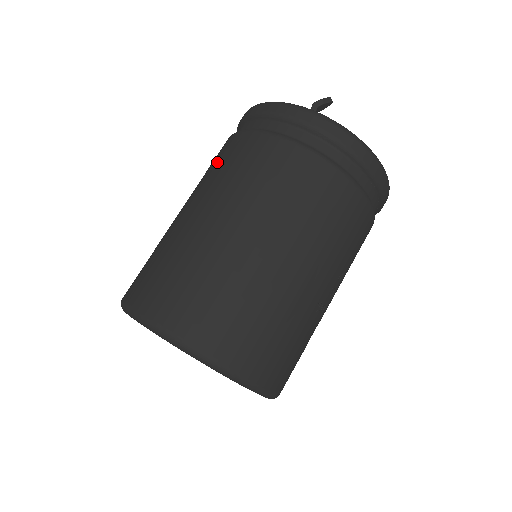
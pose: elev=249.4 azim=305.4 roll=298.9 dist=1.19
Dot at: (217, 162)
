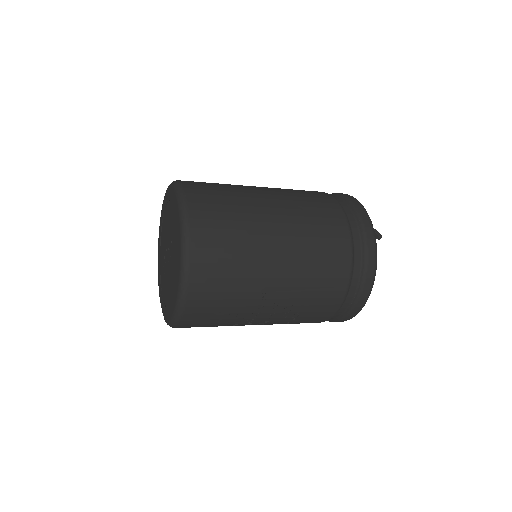
Dot at: occluded
